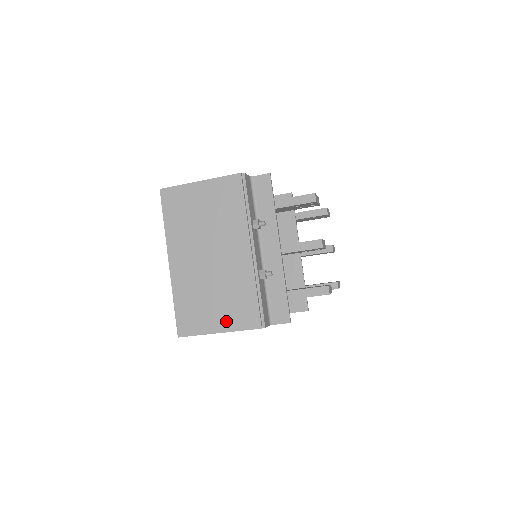
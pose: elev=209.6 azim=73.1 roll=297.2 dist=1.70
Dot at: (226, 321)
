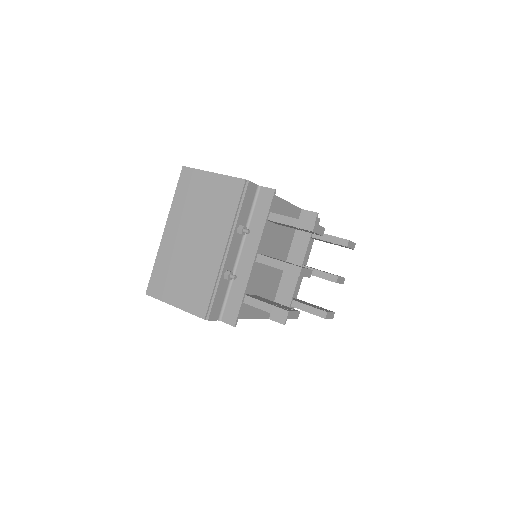
Dot at: (183, 299)
